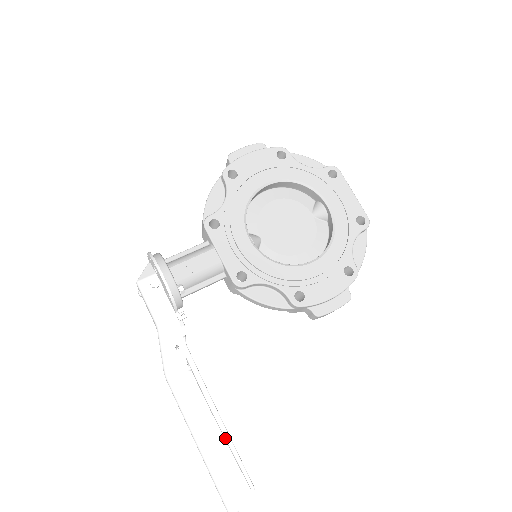
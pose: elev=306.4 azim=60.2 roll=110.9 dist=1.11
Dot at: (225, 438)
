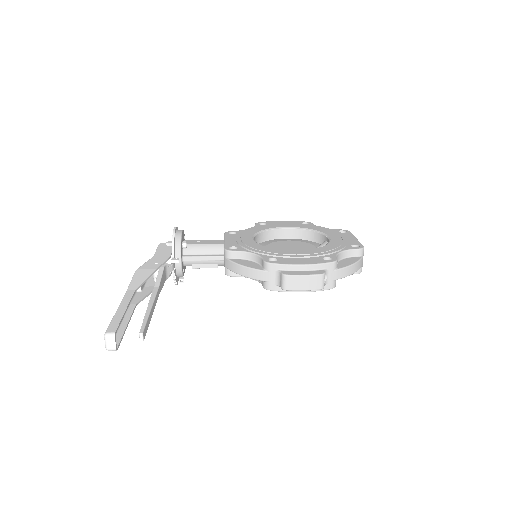
Dot at: (148, 306)
